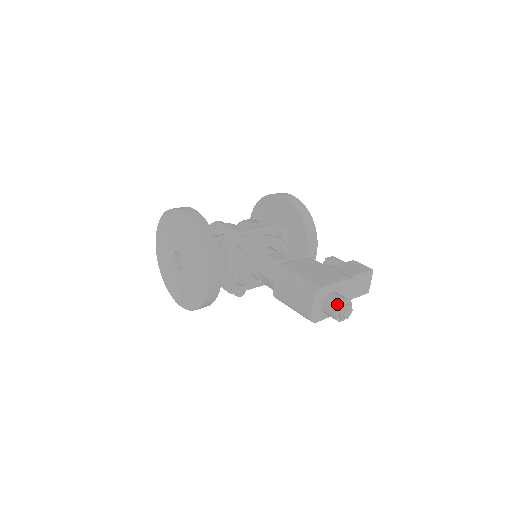
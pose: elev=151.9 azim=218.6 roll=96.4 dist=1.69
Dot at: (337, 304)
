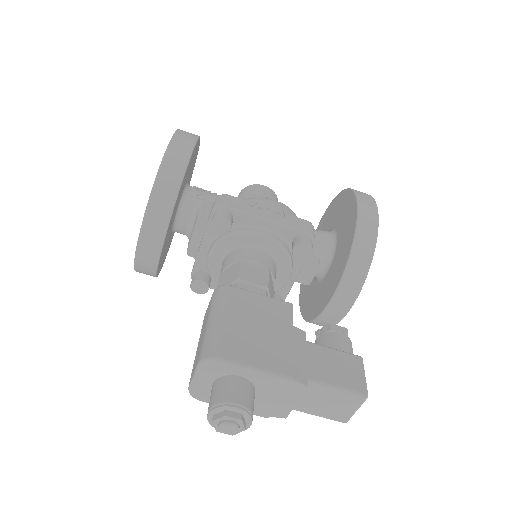
Dot at: (219, 401)
